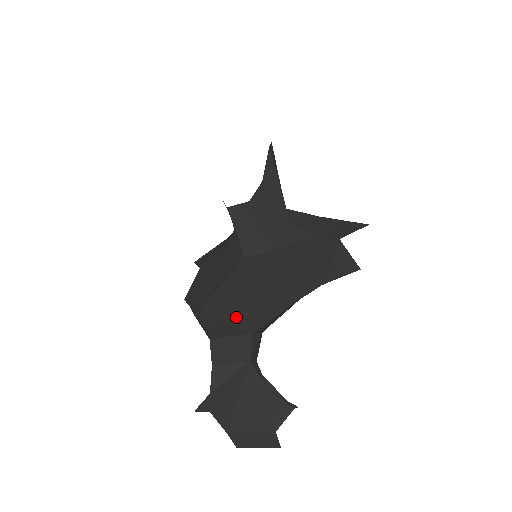
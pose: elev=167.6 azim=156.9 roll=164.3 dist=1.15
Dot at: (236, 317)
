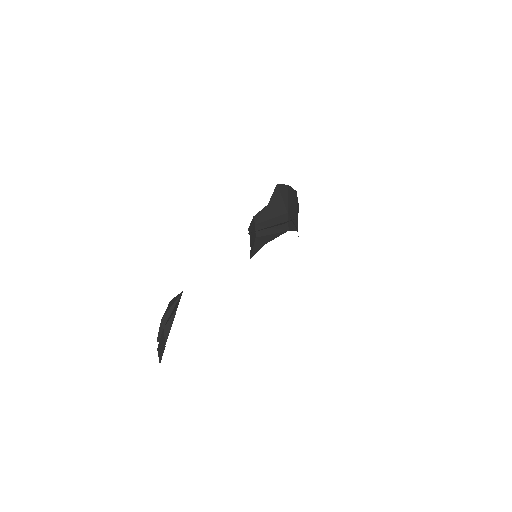
Dot at: occluded
